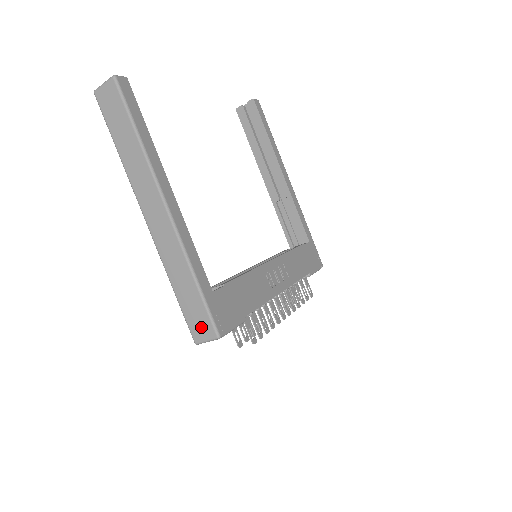
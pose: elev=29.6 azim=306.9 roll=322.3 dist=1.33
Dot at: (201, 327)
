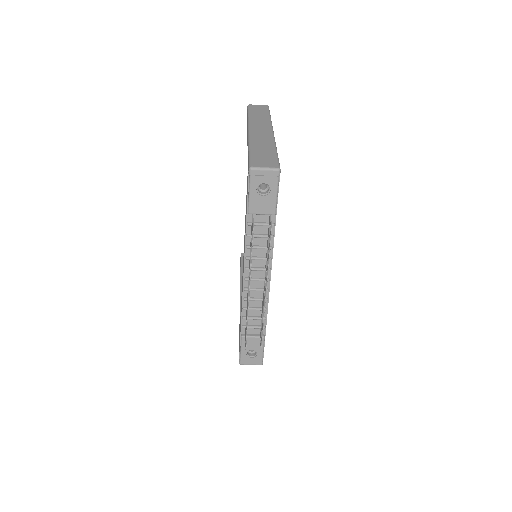
Dot at: (265, 162)
